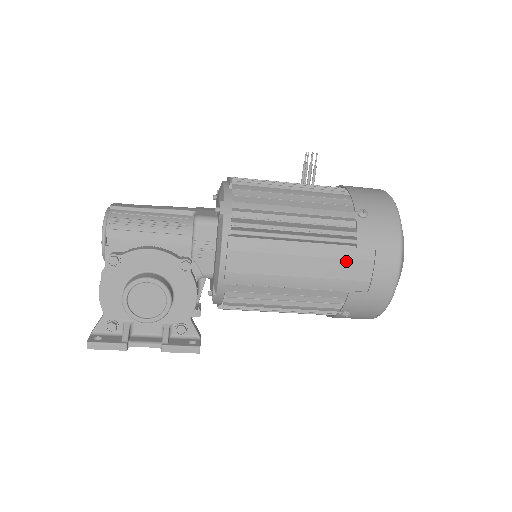
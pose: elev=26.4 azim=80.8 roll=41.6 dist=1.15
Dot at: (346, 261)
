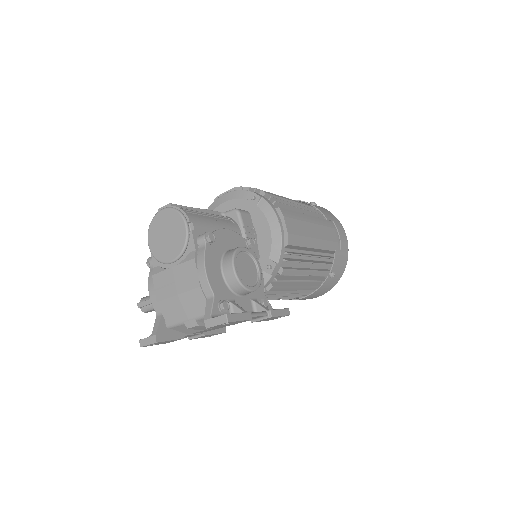
Dot at: (327, 228)
